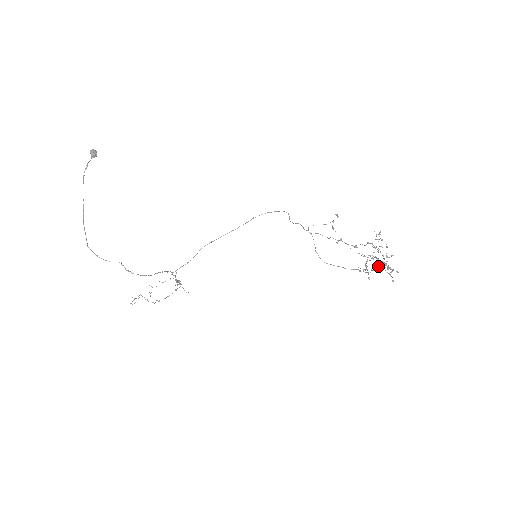
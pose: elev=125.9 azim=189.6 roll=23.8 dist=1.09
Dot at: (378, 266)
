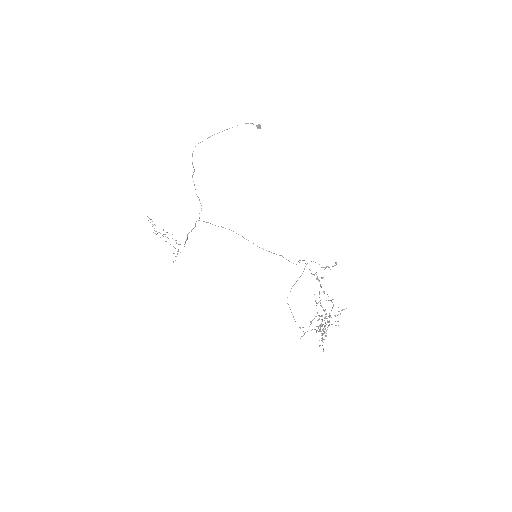
Dot at: occluded
